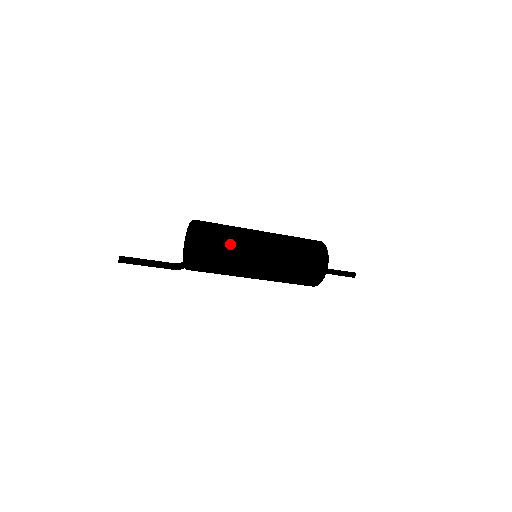
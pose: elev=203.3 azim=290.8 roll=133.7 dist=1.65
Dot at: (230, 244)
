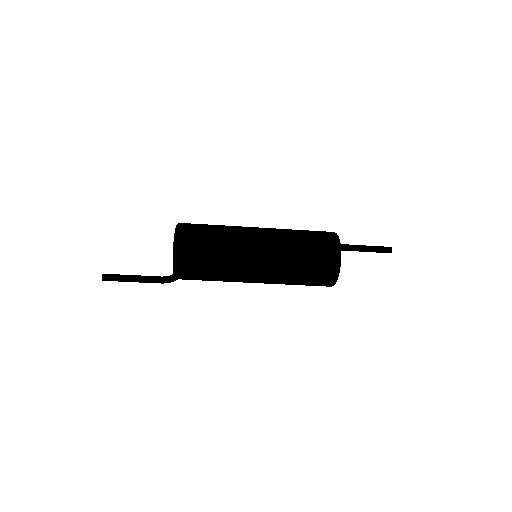
Dot at: (215, 266)
